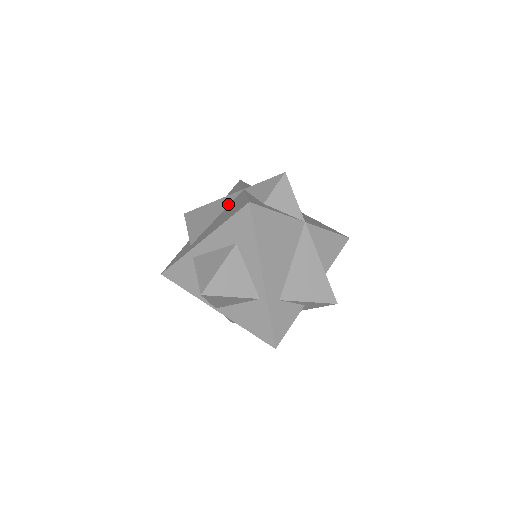
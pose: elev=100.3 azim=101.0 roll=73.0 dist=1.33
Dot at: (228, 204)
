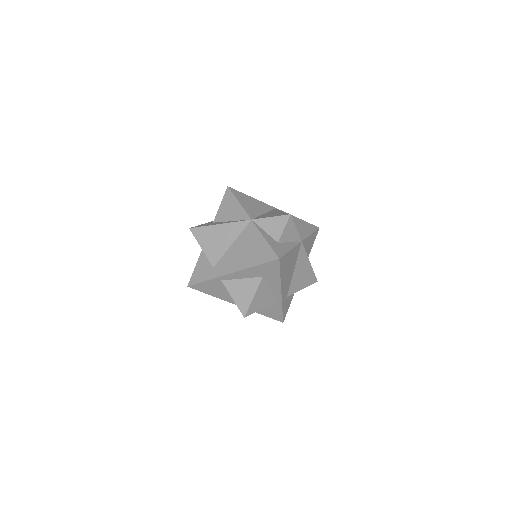
Dot at: (239, 232)
